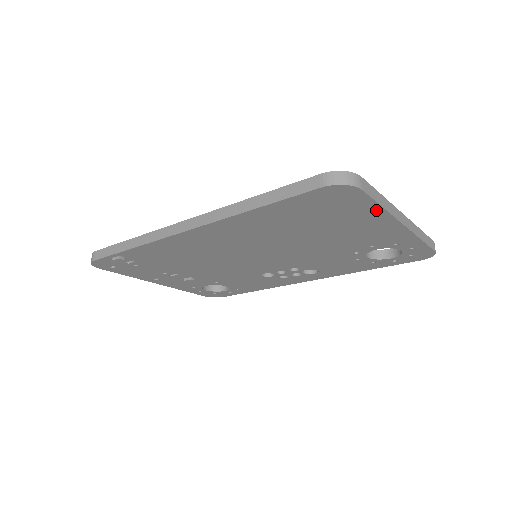
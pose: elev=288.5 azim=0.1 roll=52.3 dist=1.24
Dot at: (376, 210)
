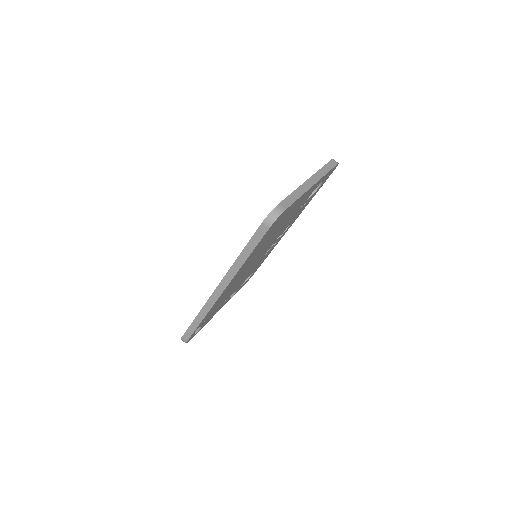
Dot at: (297, 201)
